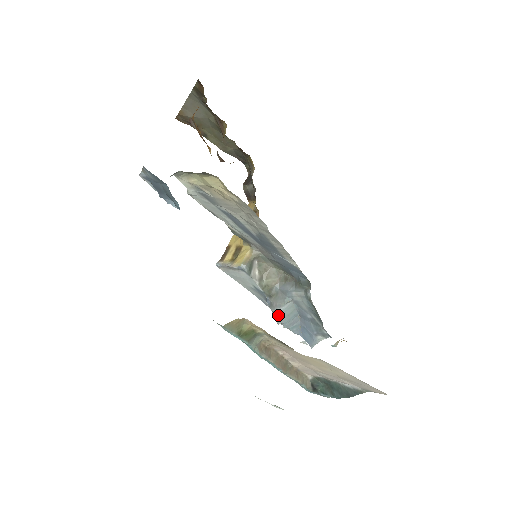
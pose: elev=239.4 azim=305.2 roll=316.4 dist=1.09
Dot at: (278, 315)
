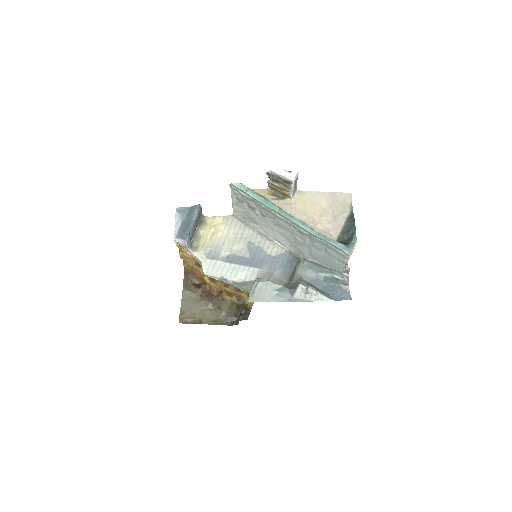
Dot at: (303, 284)
